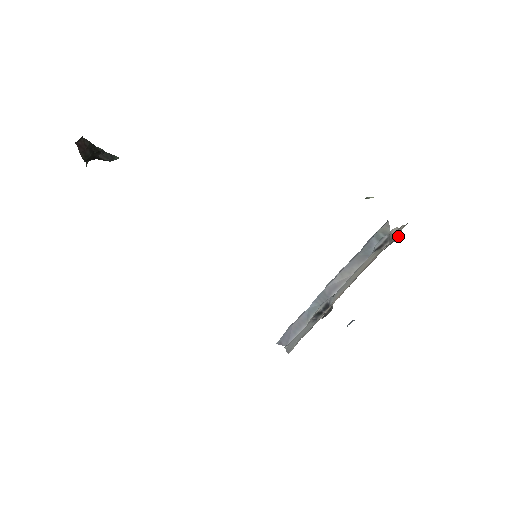
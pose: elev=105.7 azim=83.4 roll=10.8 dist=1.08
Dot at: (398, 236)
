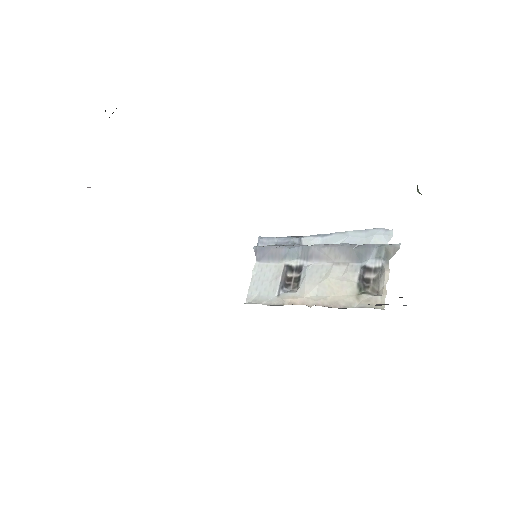
Dot at: (379, 291)
